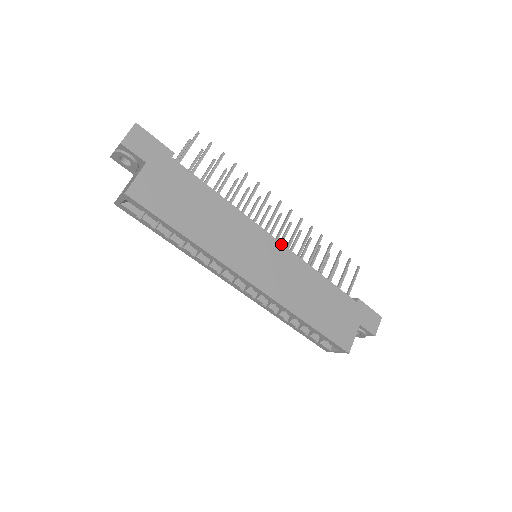
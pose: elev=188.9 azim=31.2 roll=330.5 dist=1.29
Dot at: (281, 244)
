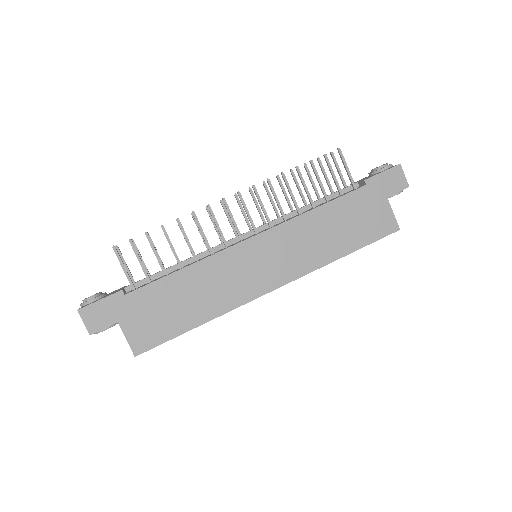
Dot at: (261, 234)
